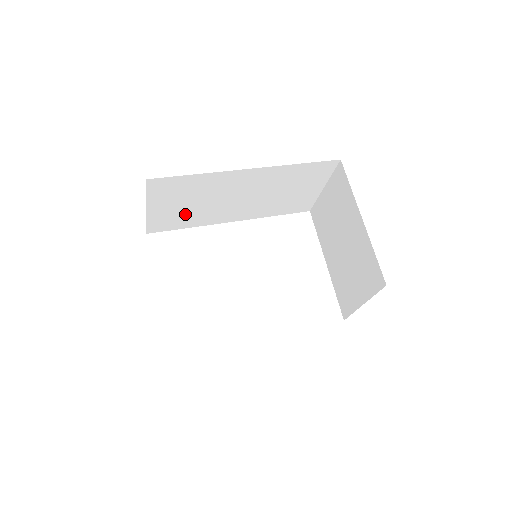
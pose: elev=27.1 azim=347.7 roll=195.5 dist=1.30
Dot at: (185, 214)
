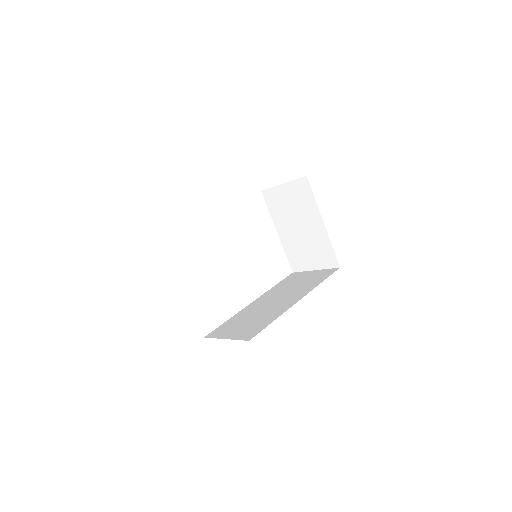
Dot at: occluded
